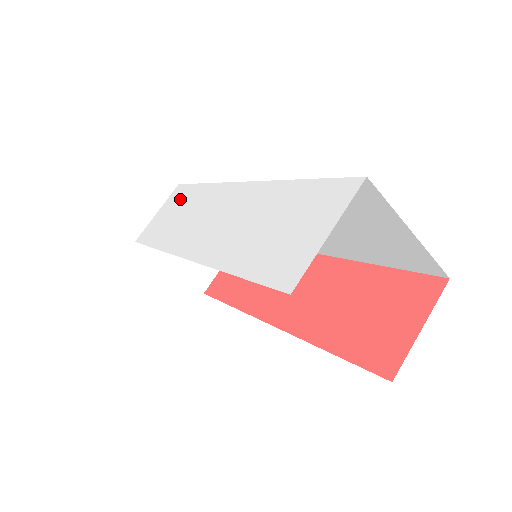
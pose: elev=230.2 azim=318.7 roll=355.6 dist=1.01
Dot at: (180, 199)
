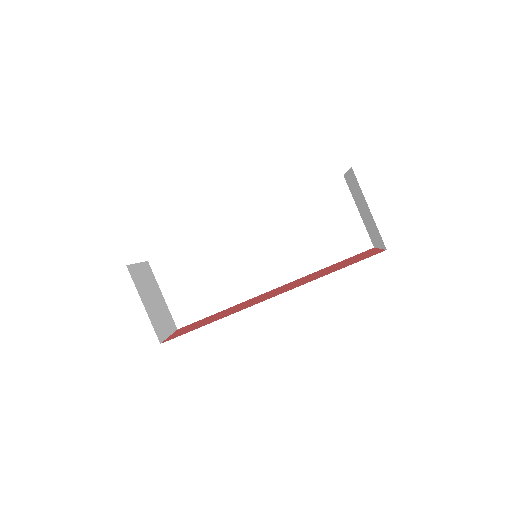
Dot at: occluded
